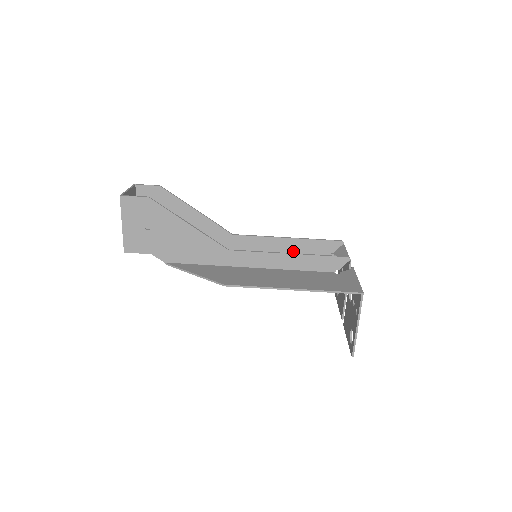
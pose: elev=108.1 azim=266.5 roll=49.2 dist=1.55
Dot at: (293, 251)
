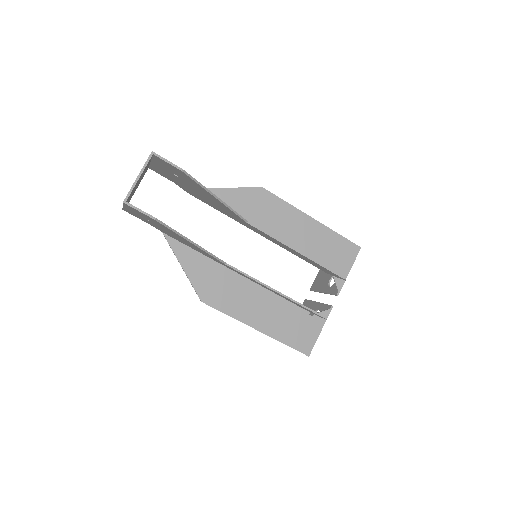
Dot at: (298, 256)
